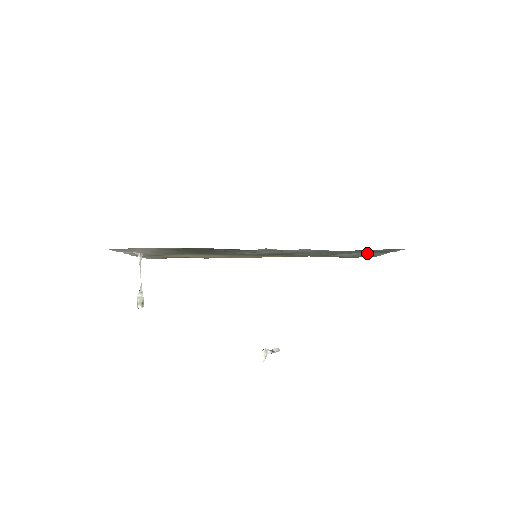
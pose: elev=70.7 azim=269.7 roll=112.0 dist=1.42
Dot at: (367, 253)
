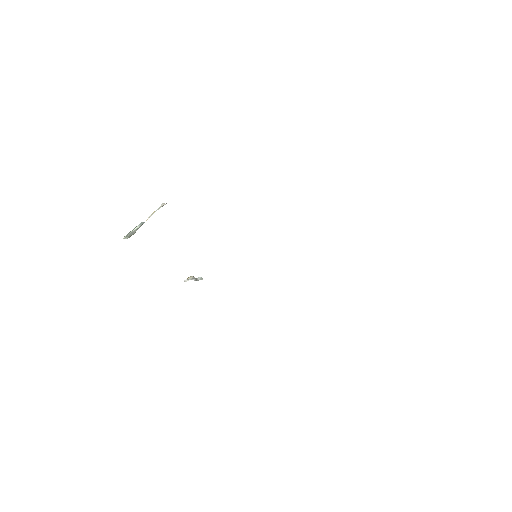
Dot at: occluded
